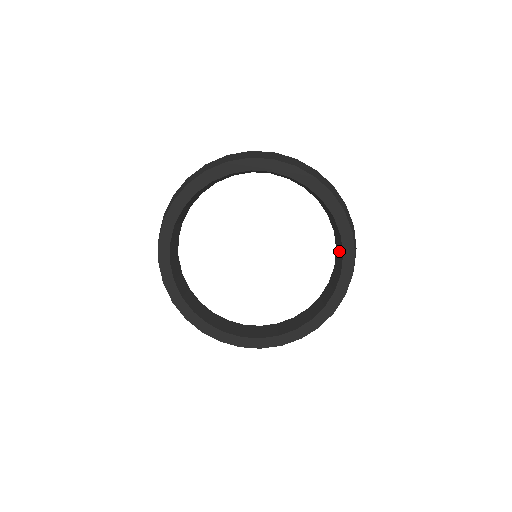
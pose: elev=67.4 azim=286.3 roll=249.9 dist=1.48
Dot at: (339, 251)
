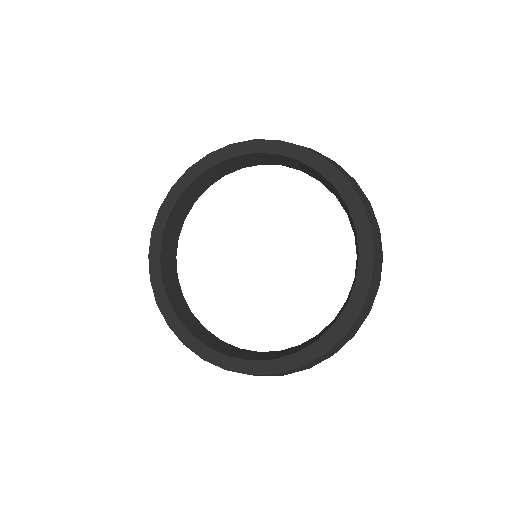
Dot at: (318, 336)
